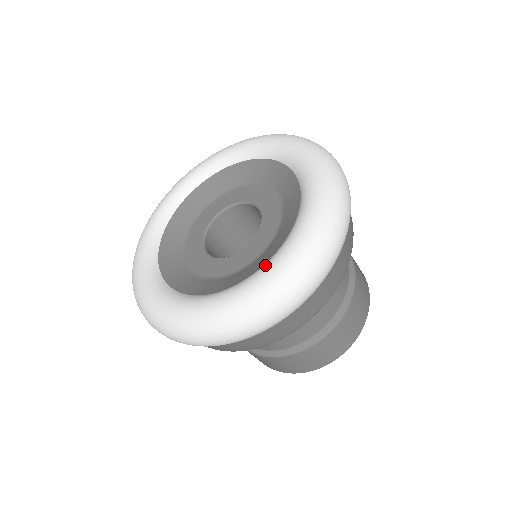
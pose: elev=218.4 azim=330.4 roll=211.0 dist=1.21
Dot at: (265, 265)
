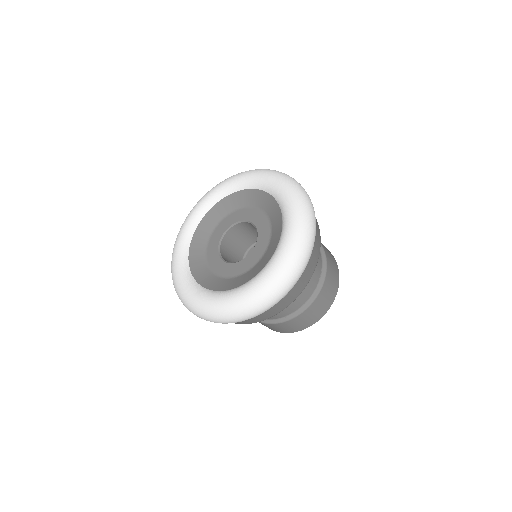
Dot at: (276, 252)
